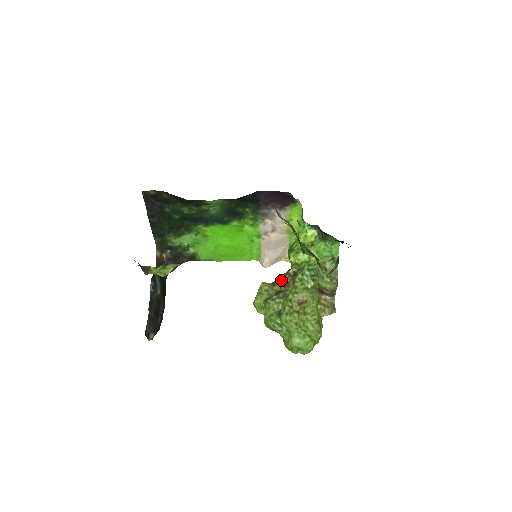
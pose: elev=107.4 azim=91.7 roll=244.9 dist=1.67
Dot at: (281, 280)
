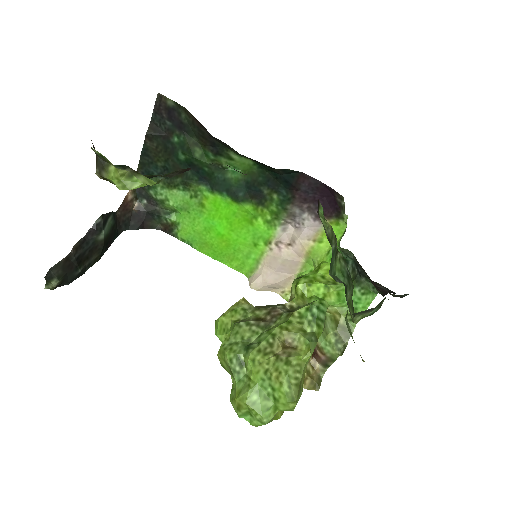
Dot at: (271, 307)
